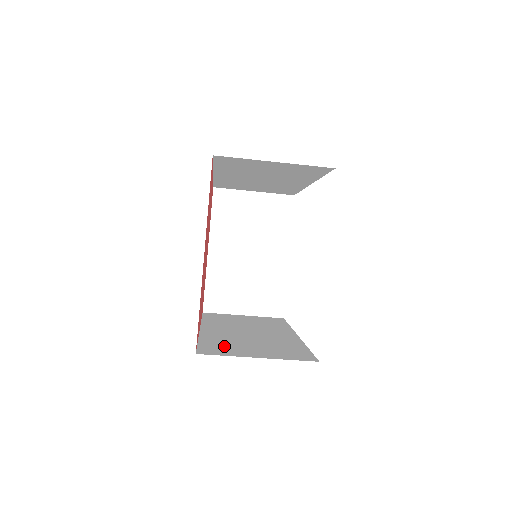
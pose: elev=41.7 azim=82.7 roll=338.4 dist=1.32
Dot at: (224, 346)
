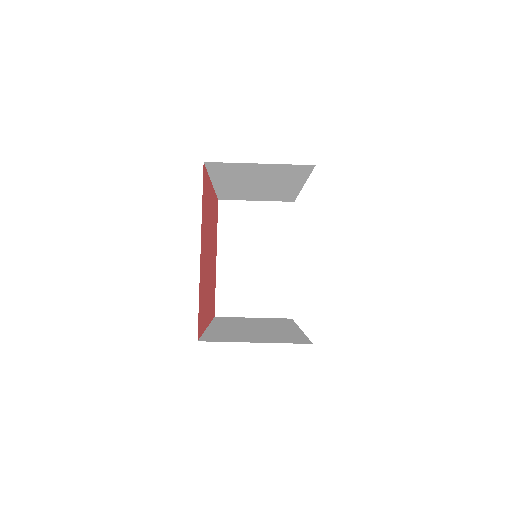
Dot at: (226, 336)
